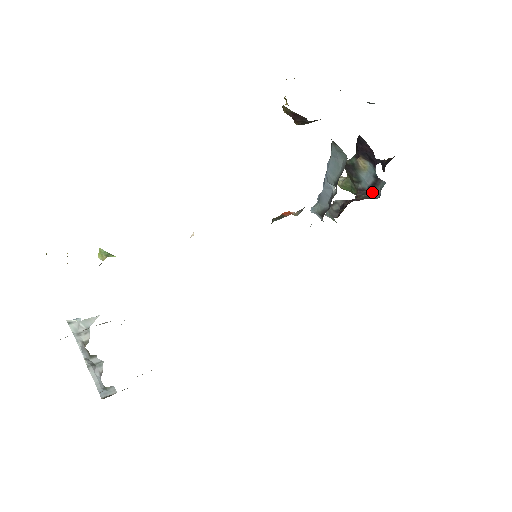
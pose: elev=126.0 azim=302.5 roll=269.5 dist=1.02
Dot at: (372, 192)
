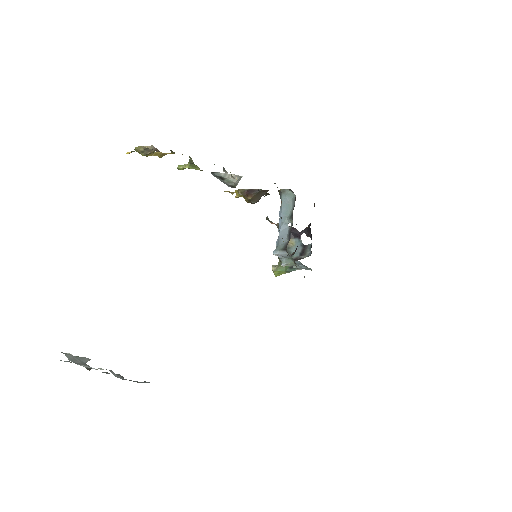
Dot at: (304, 255)
